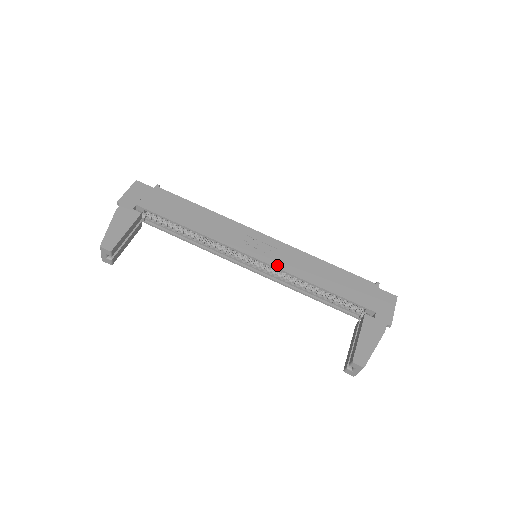
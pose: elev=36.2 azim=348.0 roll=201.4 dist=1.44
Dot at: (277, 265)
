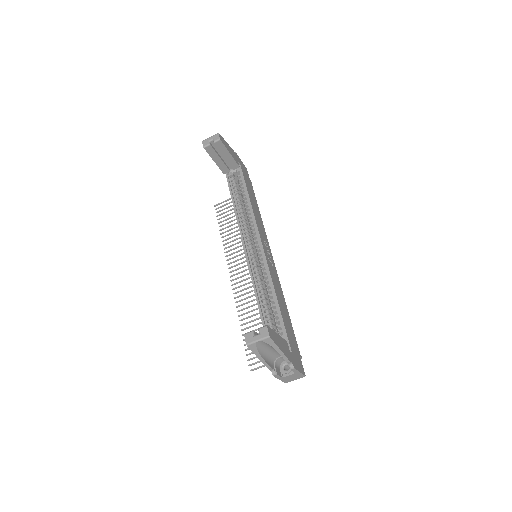
Dot at: (269, 264)
